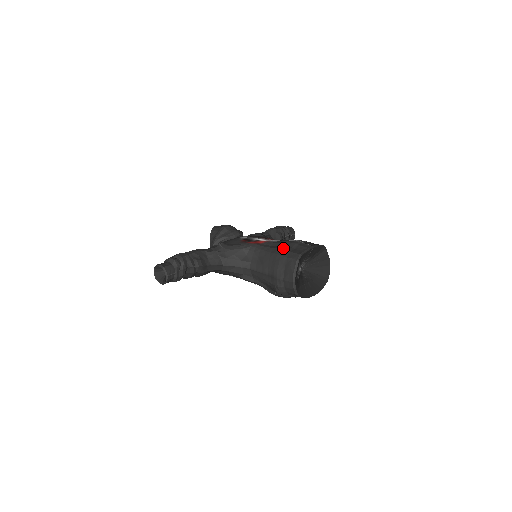
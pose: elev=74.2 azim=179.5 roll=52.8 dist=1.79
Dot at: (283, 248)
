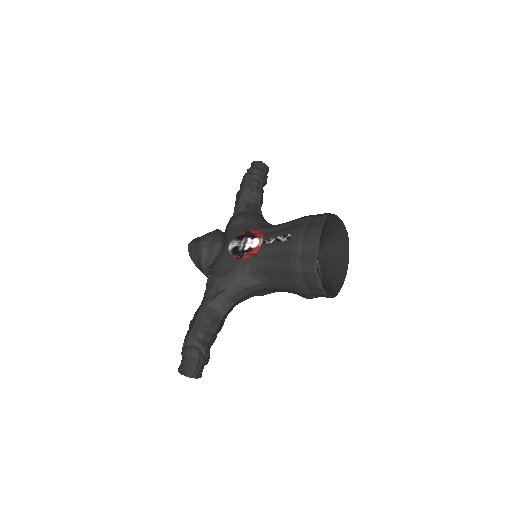
Dot at: (288, 259)
